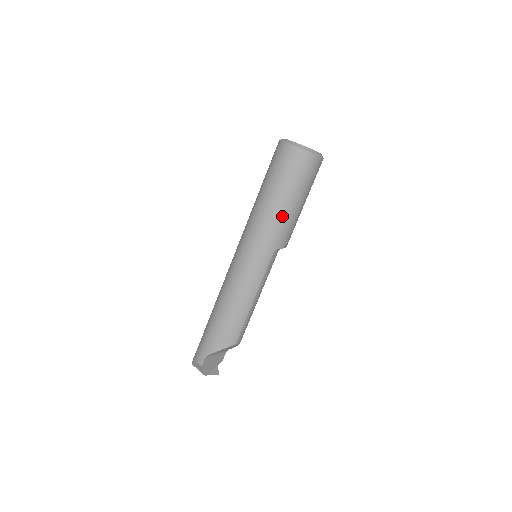
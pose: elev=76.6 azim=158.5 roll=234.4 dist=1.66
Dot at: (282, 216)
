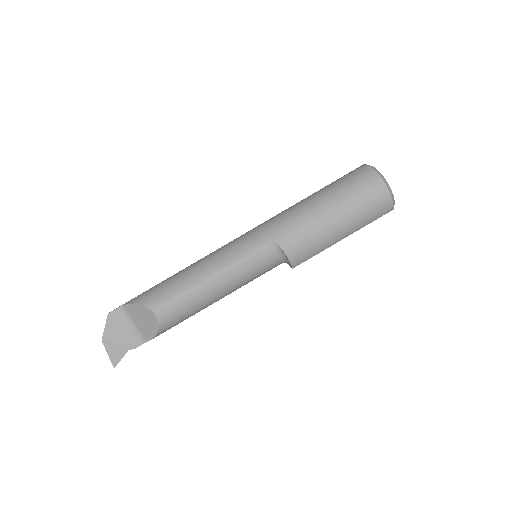
Dot at: (306, 213)
